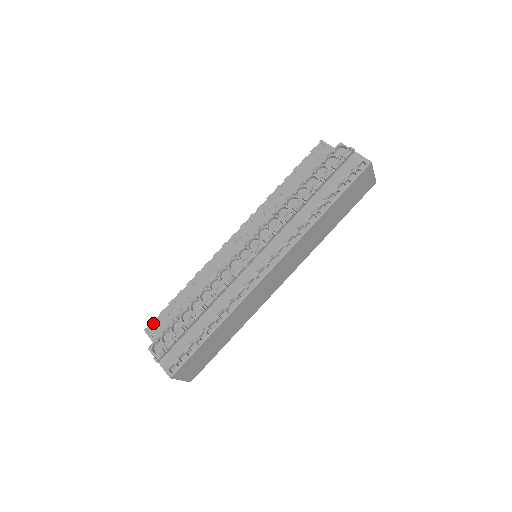
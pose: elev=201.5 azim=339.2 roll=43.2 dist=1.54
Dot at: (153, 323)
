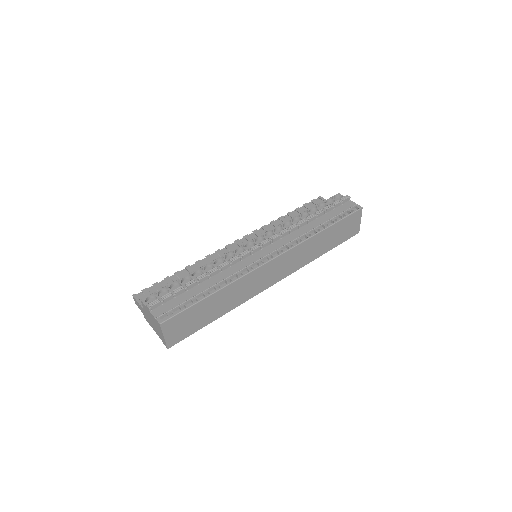
Dot at: (144, 291)
